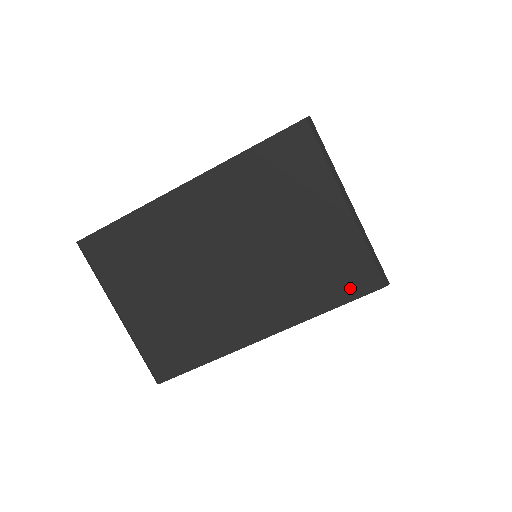
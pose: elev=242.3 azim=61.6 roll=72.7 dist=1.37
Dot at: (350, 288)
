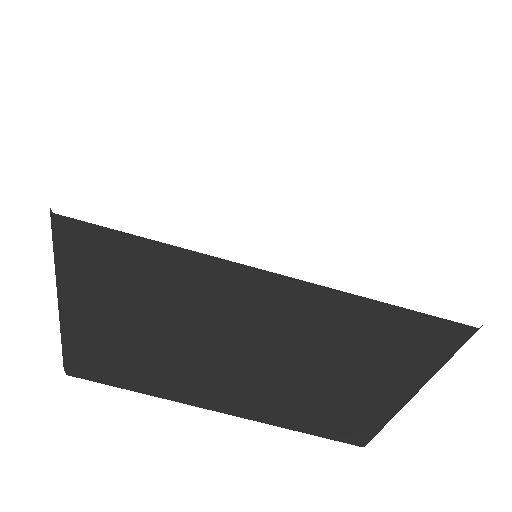
Dot at: (334, 433)
